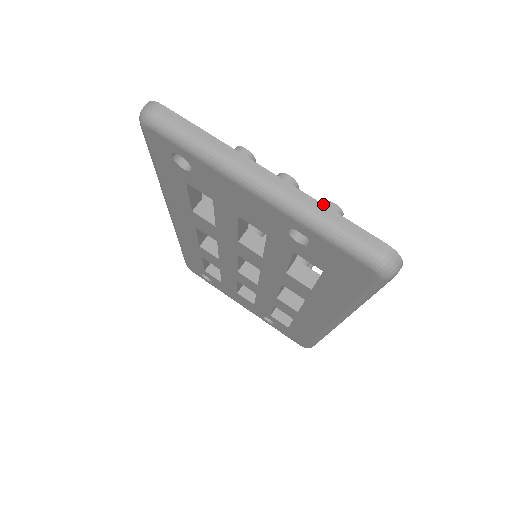
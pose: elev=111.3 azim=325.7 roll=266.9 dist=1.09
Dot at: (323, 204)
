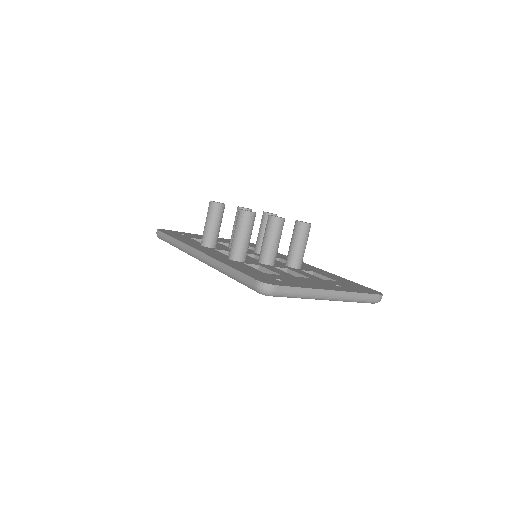
Dot at: (356, 292)
